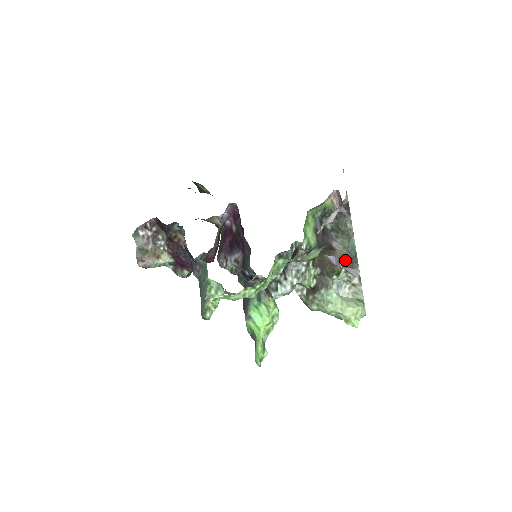
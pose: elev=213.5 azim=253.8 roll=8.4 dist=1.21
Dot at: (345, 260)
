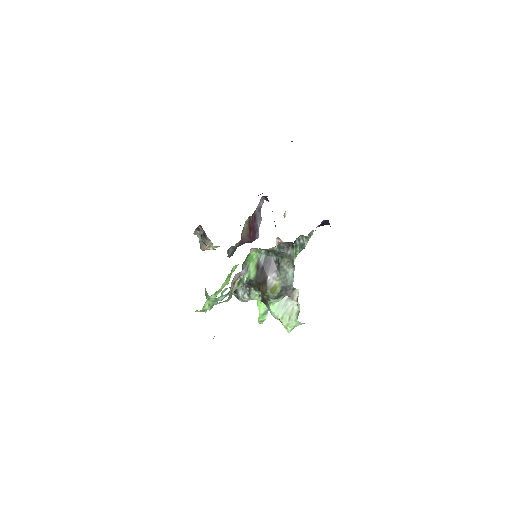
Dot at: (269, 294)
